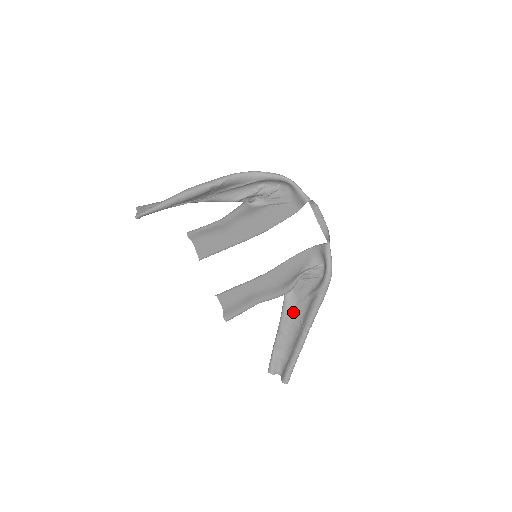
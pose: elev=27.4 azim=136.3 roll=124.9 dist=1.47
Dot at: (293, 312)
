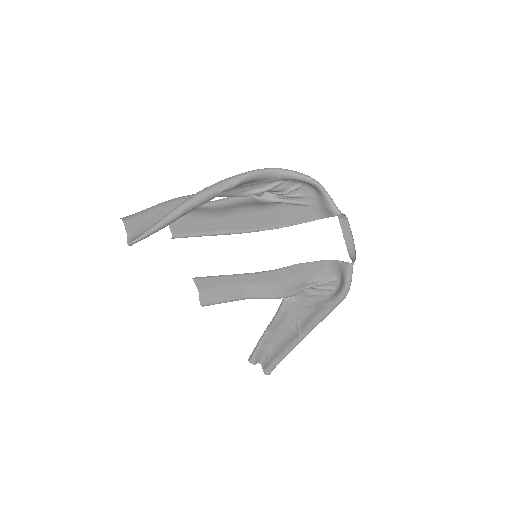
Dot at: (290, 315)
